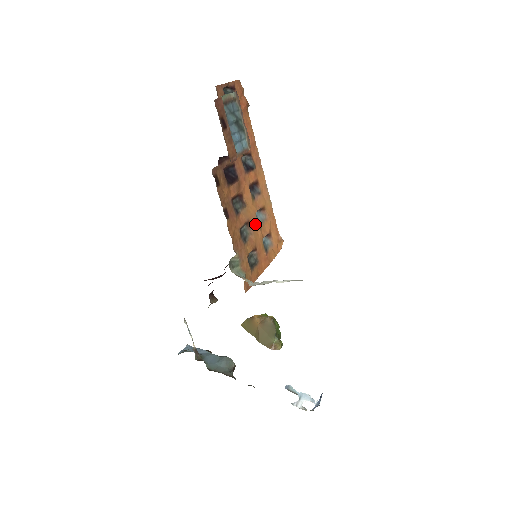
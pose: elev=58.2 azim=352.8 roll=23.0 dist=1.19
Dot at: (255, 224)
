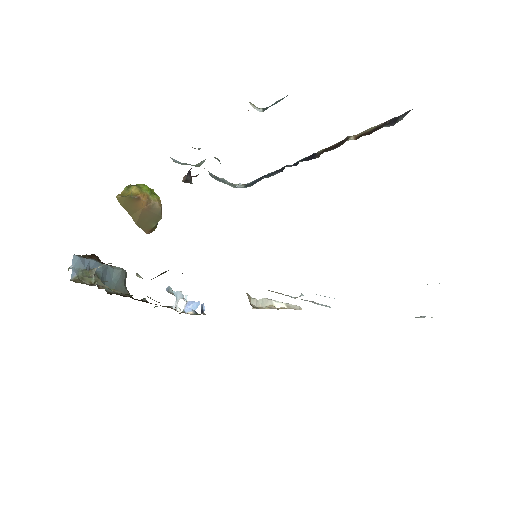
Dot at: occluded
